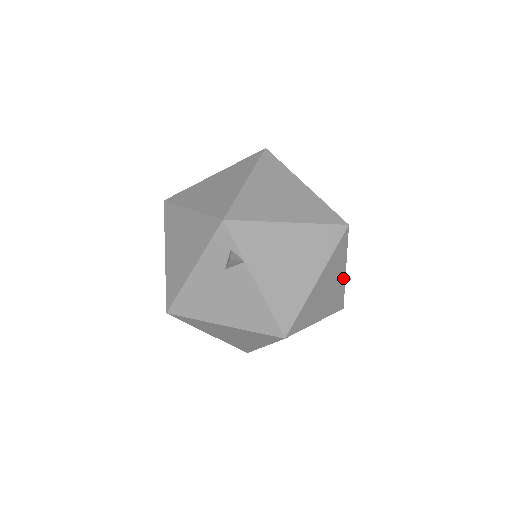
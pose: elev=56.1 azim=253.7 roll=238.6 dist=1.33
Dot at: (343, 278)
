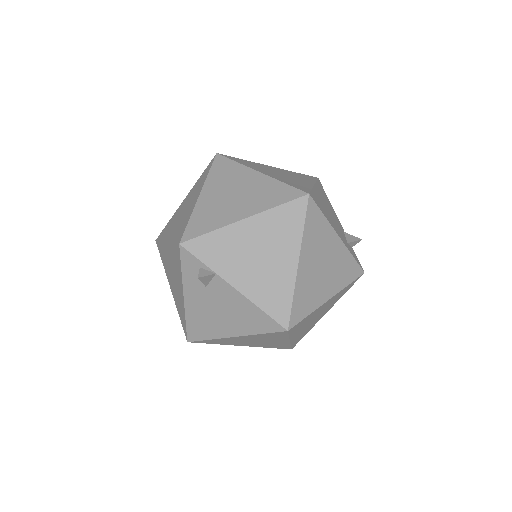
Dot at: (340, 245)
